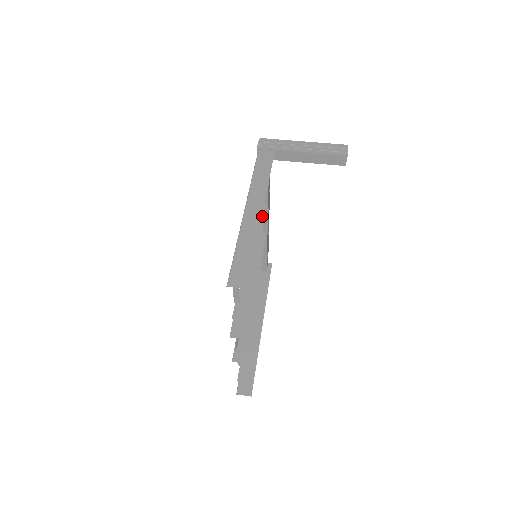
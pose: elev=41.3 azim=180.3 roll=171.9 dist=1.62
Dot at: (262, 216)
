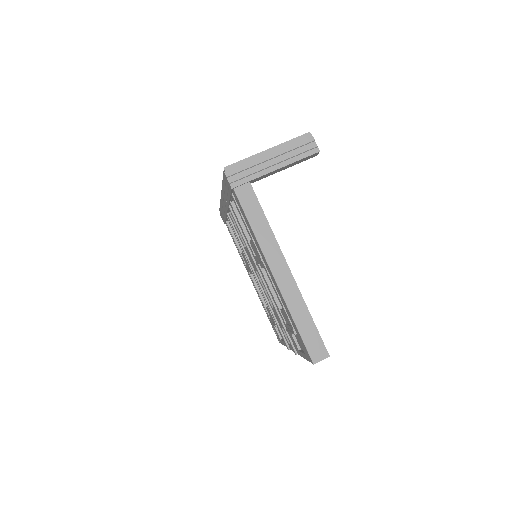
Dot at: occluded
